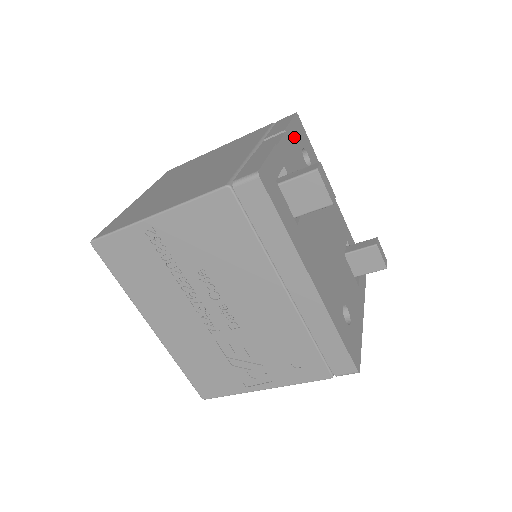
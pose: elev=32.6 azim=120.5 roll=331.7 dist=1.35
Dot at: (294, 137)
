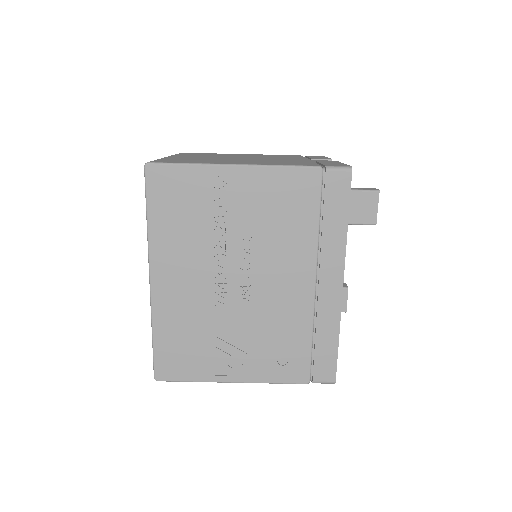
Dot at: occluded
